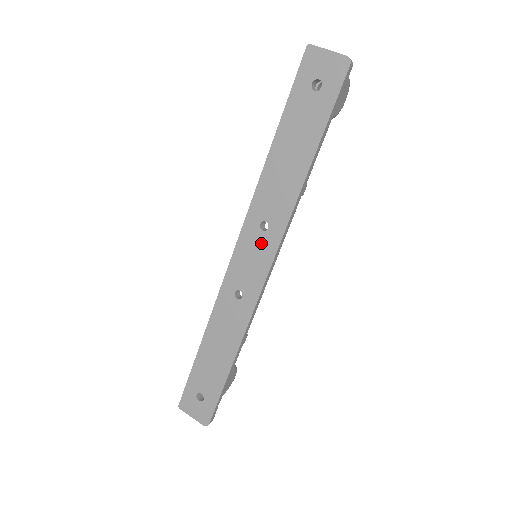
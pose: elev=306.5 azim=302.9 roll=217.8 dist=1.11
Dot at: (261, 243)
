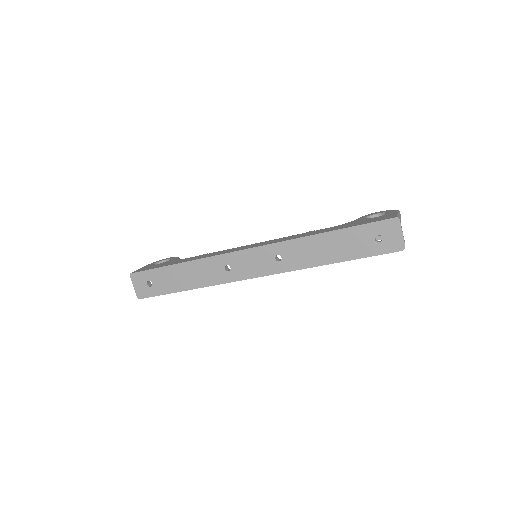
Dot at: (268, 263)
